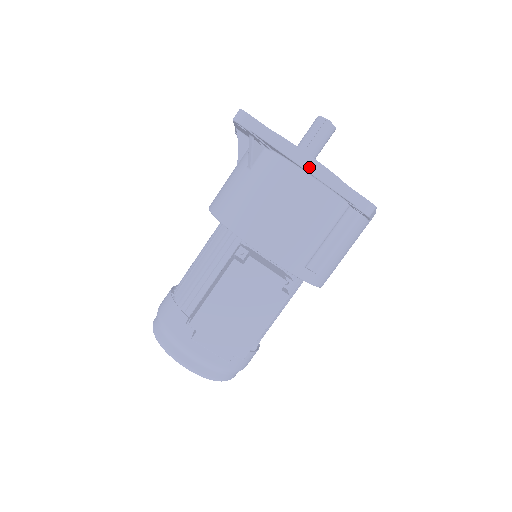
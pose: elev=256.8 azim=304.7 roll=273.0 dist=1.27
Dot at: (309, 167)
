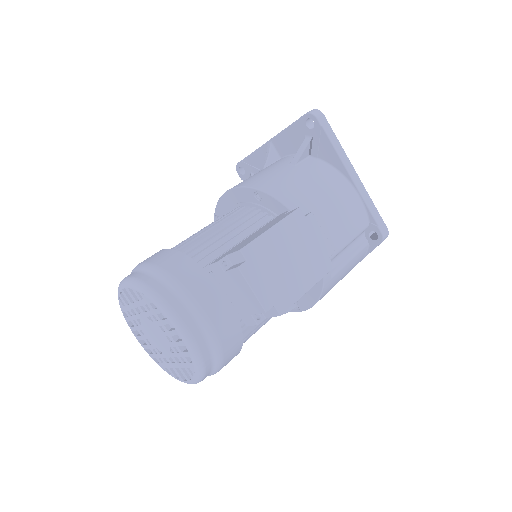
Dot at: (354, 177)
